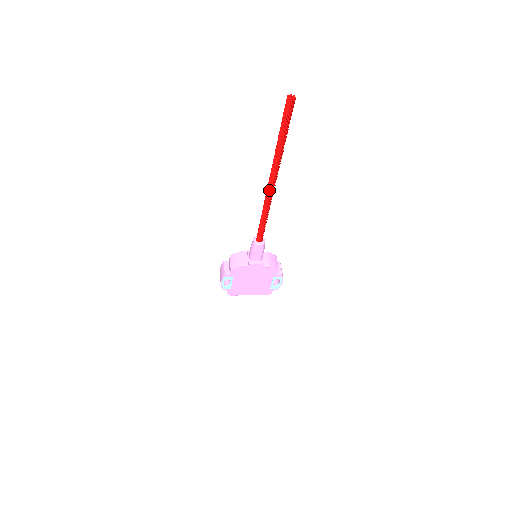
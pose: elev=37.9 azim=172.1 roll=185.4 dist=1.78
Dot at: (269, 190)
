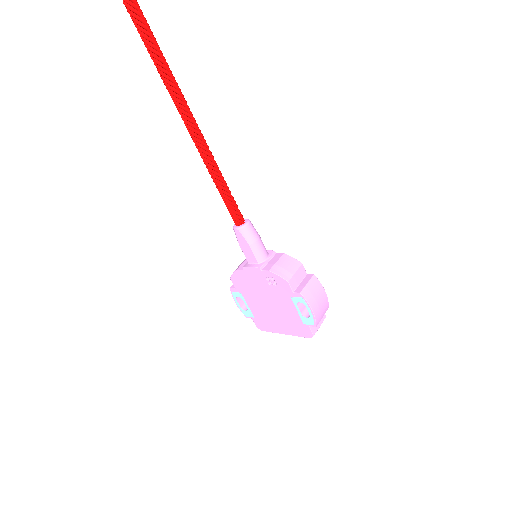
Dot at: occluded
